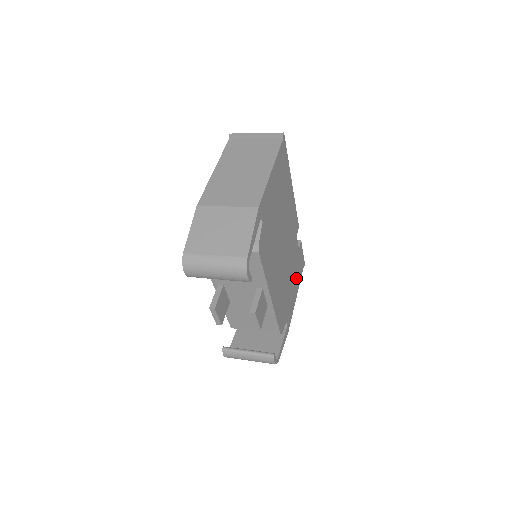
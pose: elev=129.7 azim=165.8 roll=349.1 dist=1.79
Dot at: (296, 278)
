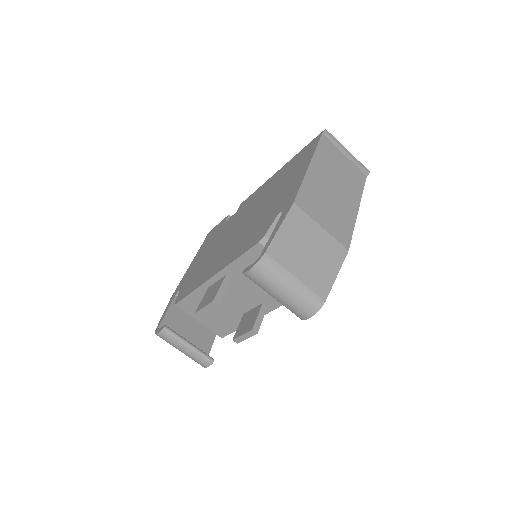
Dot at: occluded
